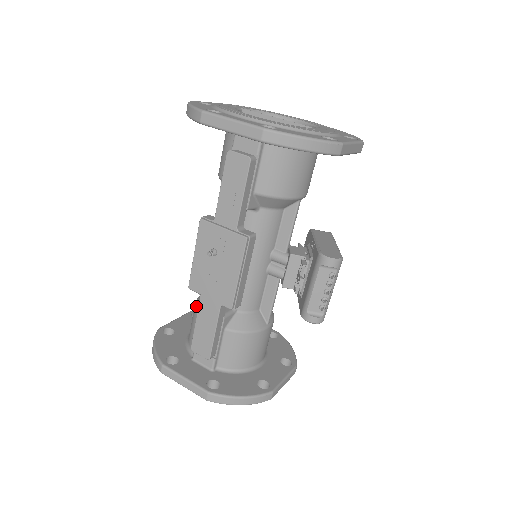
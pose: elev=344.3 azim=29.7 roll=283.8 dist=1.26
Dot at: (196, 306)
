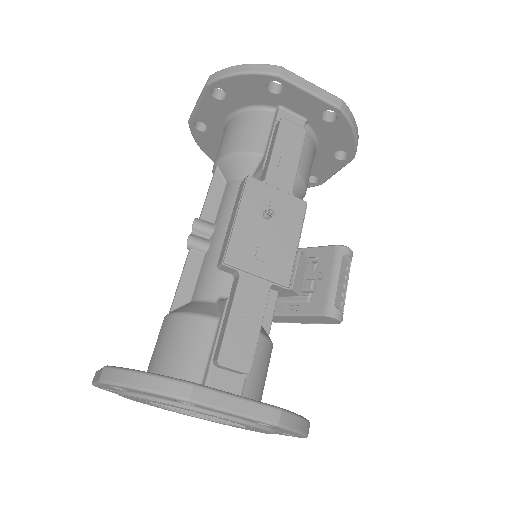
Dot at: (194, 312)
